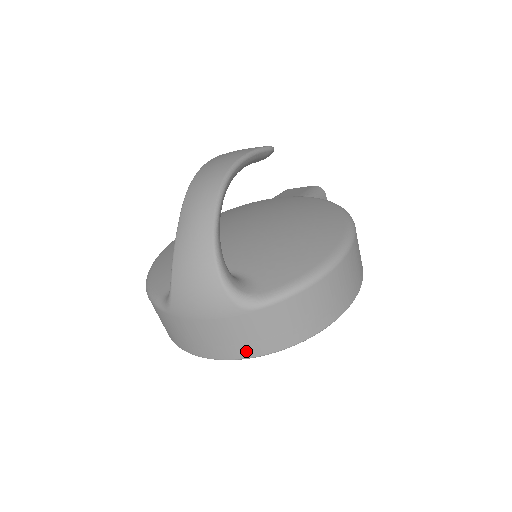
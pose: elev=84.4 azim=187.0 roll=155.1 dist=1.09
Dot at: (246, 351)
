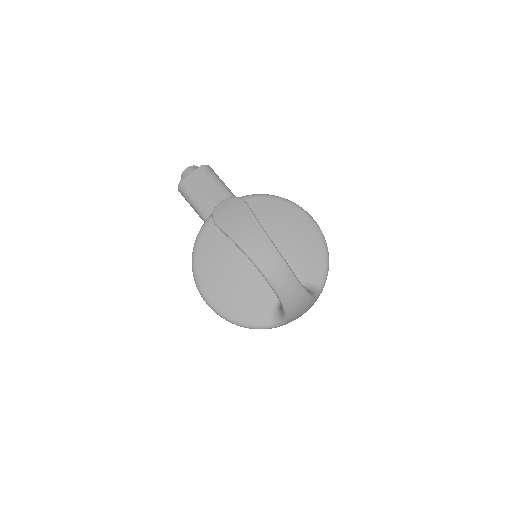
Dot at: occluded
